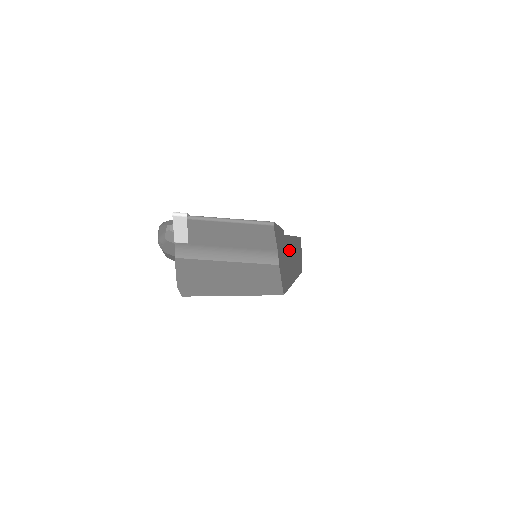
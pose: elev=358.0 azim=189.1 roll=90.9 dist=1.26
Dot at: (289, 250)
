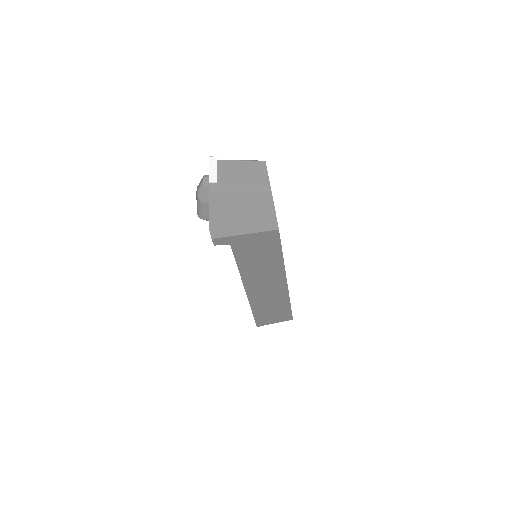
Dot at: occluded
